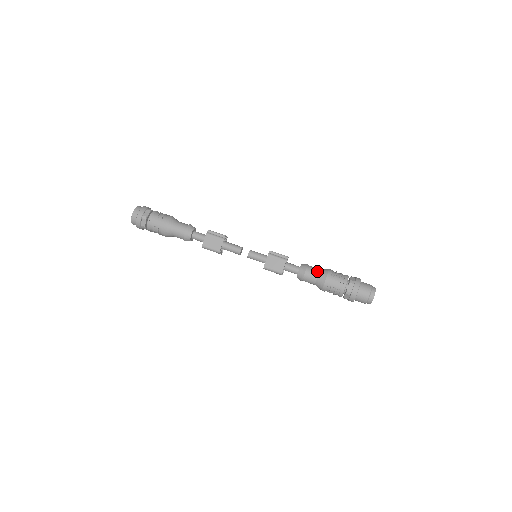
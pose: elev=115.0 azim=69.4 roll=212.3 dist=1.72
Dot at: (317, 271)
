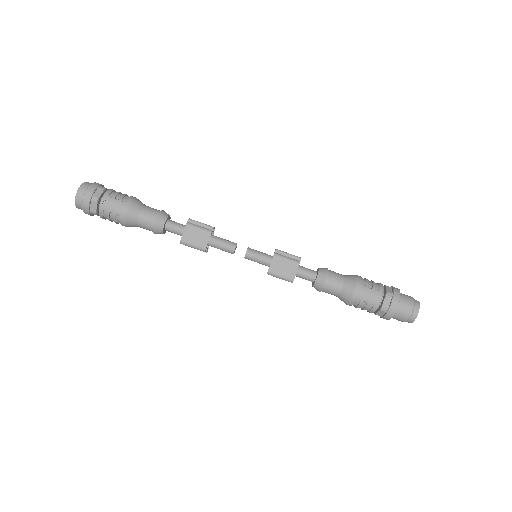
Dot at: (341, 278)
